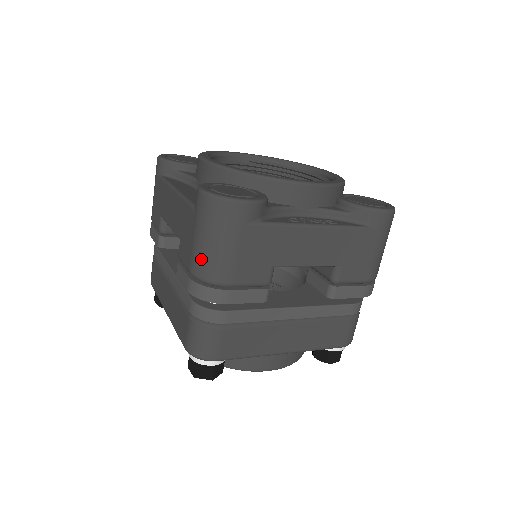
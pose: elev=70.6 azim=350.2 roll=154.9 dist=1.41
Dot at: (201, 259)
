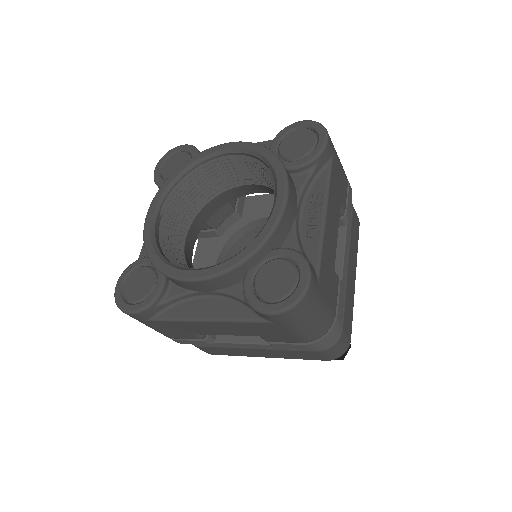
Dot at: (311, 333)
